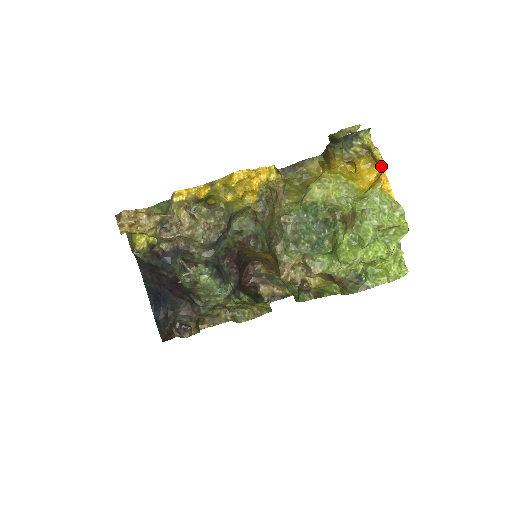
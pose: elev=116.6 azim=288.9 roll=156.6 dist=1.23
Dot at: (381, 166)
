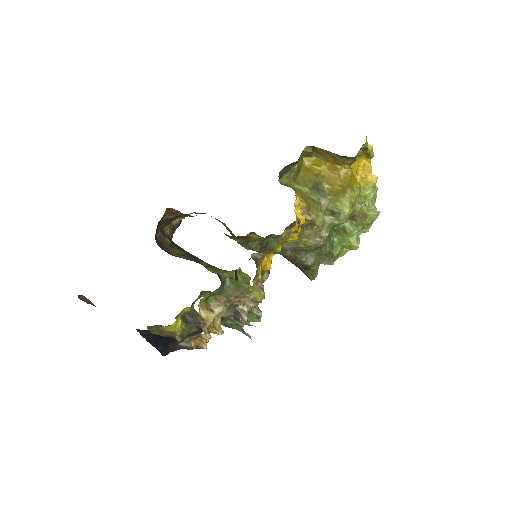
Dot at: (370, 159)
